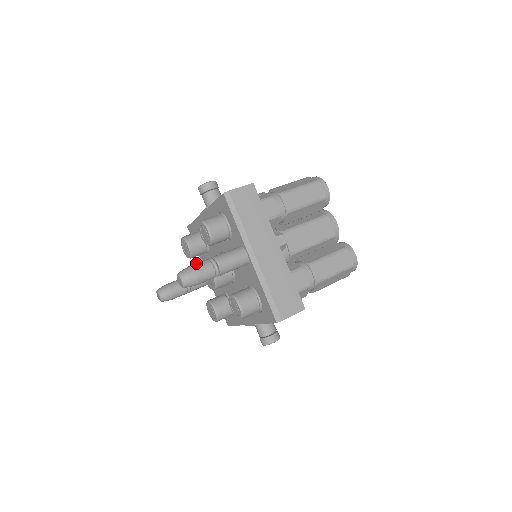
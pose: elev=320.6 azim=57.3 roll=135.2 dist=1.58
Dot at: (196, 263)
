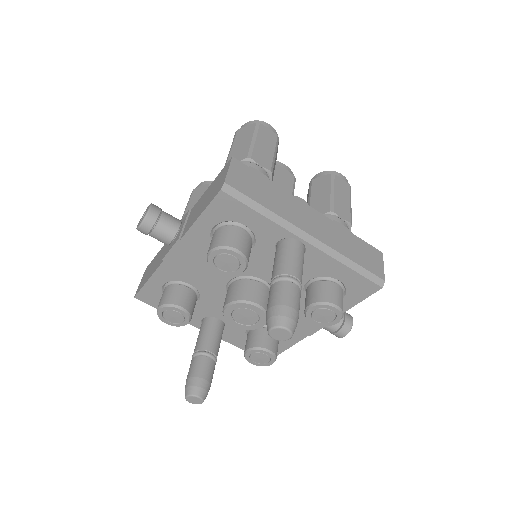
Dot at: (272, 297)
